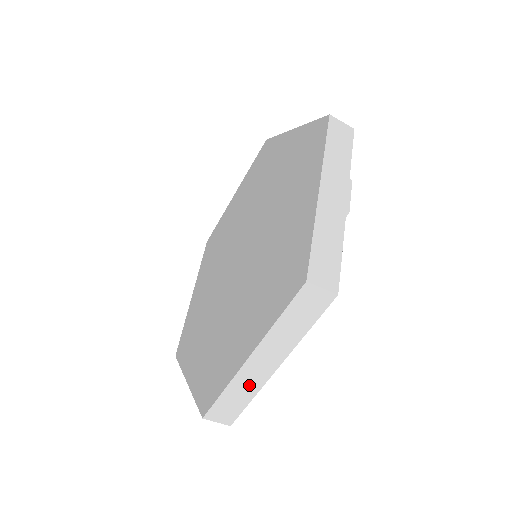
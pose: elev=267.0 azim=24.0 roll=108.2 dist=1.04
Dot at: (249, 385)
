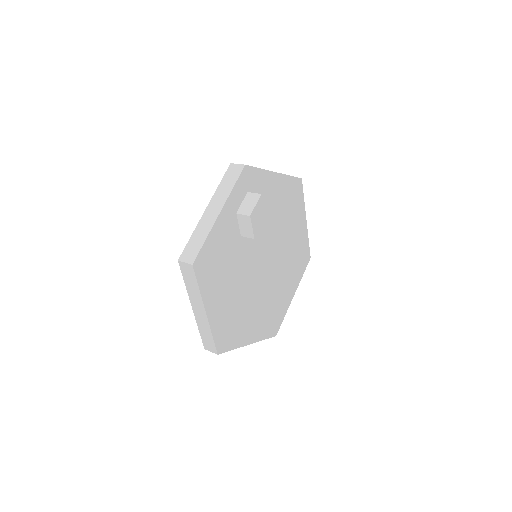
Dot at: (204, 326)
